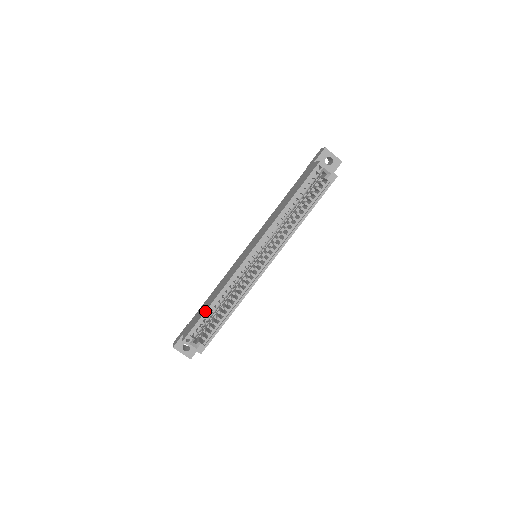
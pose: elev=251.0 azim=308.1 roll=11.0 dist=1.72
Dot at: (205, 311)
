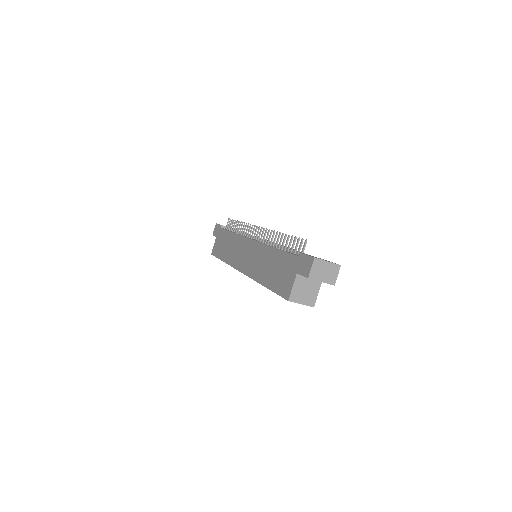
Dot at: (220, 259)
